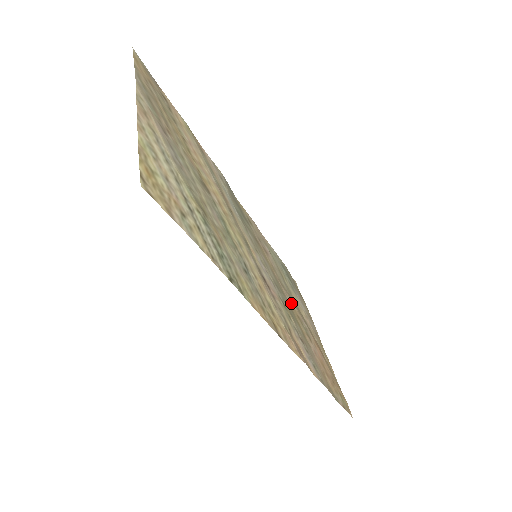
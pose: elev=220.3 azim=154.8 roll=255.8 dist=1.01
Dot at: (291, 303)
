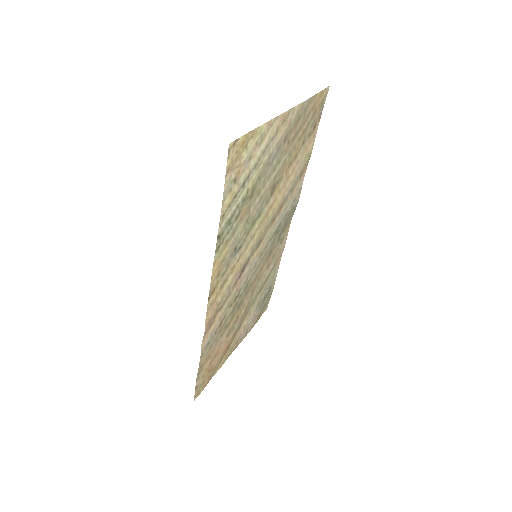
Dot at: (244, 305)
